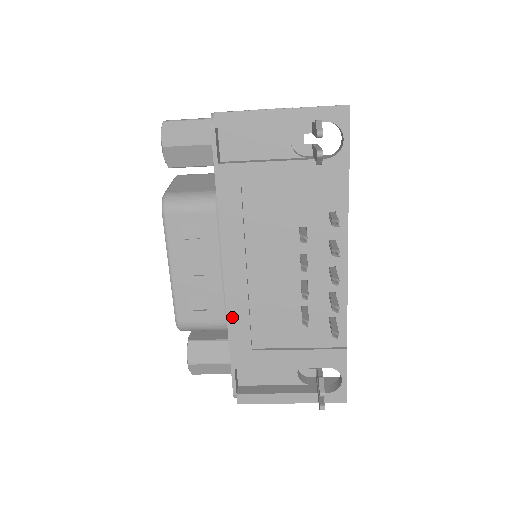
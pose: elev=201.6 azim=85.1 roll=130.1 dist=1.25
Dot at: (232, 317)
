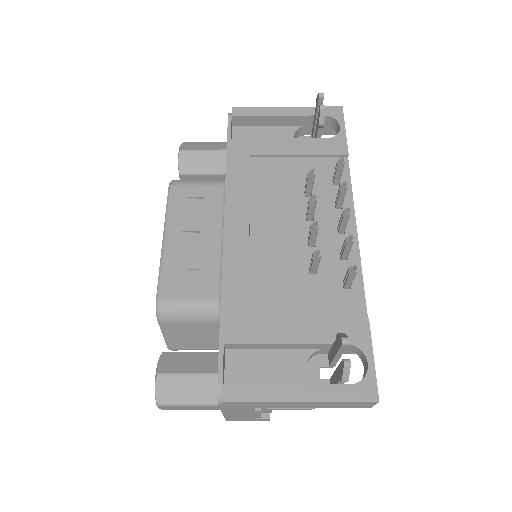
Dot at: (228, 276)
